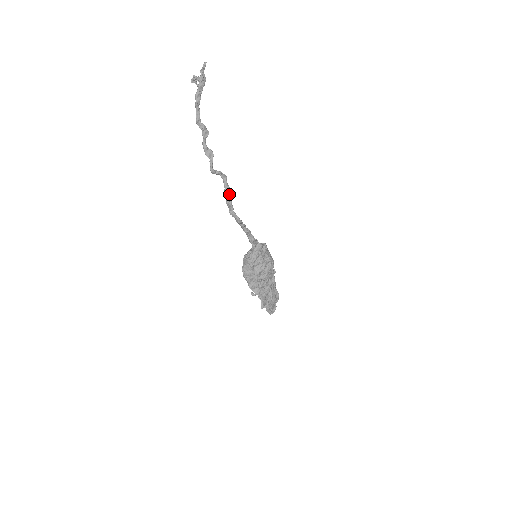
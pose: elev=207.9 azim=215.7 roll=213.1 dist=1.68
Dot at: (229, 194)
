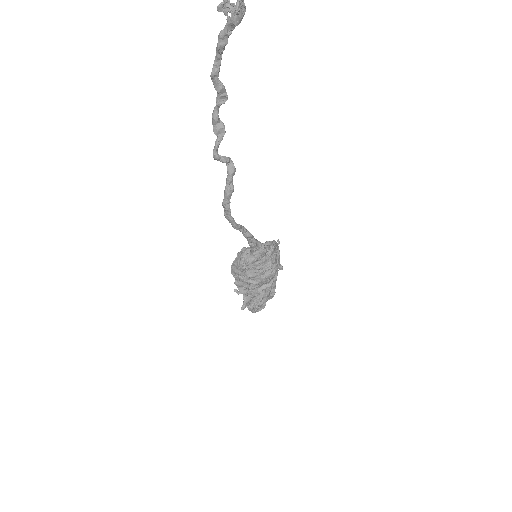
Dot at: (229, 195)
